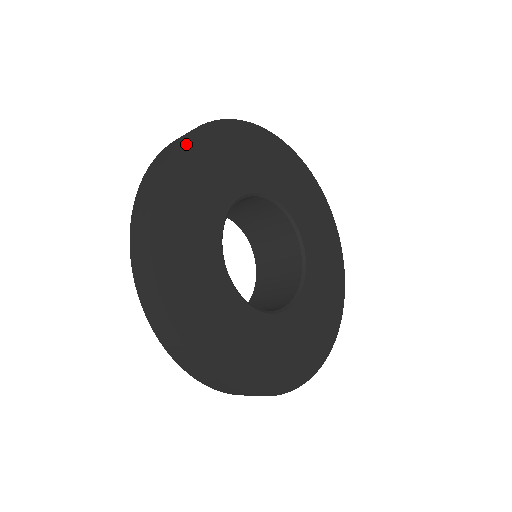
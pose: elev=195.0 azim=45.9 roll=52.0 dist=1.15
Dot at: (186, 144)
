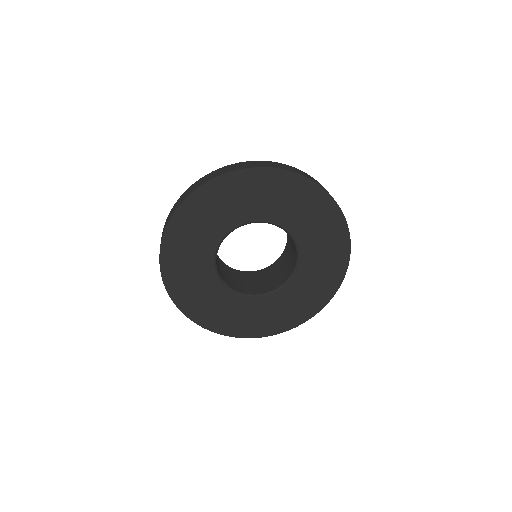
Dot at: (166, 242)
